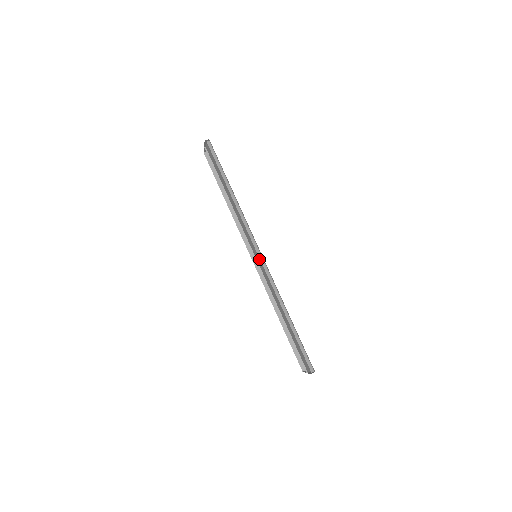
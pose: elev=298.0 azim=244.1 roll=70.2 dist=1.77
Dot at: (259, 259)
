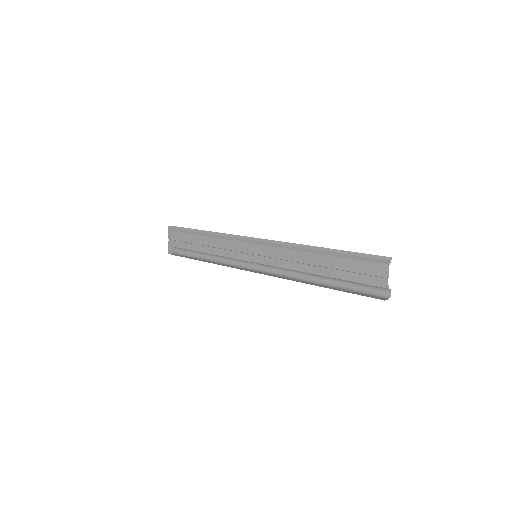
Dot at: (260, 247)
